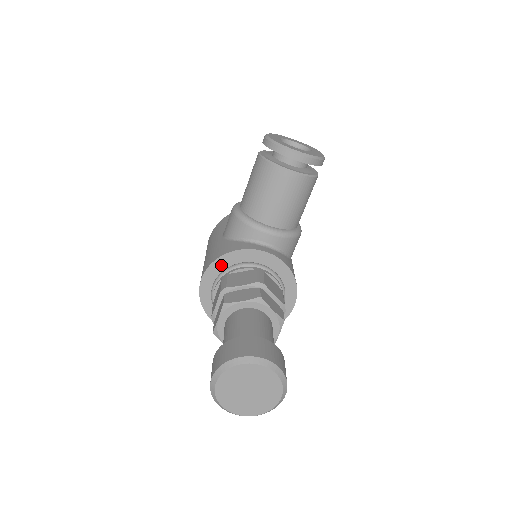
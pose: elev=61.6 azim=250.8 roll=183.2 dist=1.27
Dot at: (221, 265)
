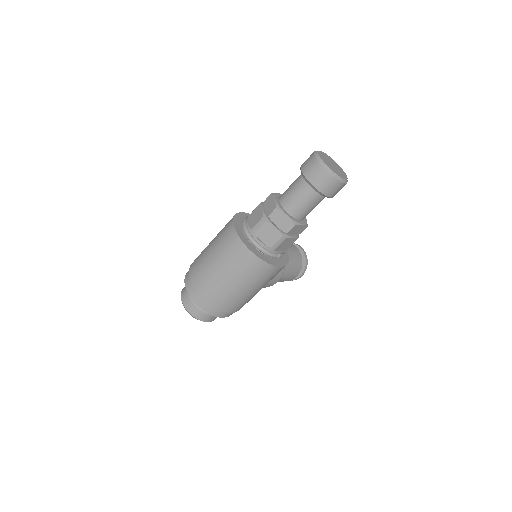
Dot at: occluded
